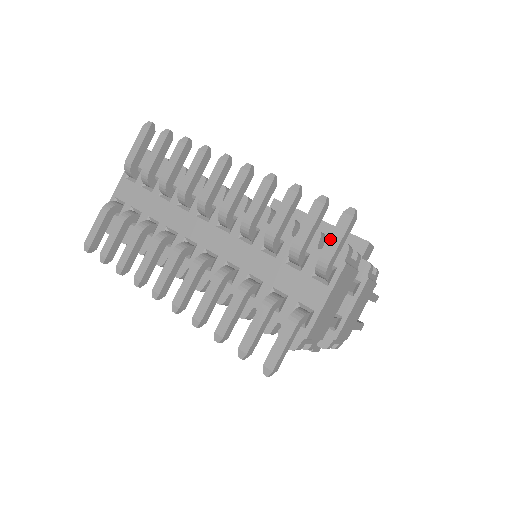
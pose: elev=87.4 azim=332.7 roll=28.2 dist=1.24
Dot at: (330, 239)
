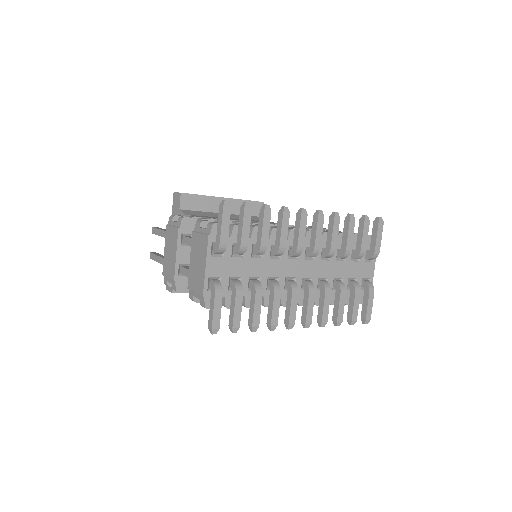
Dot at: (377, 239)
